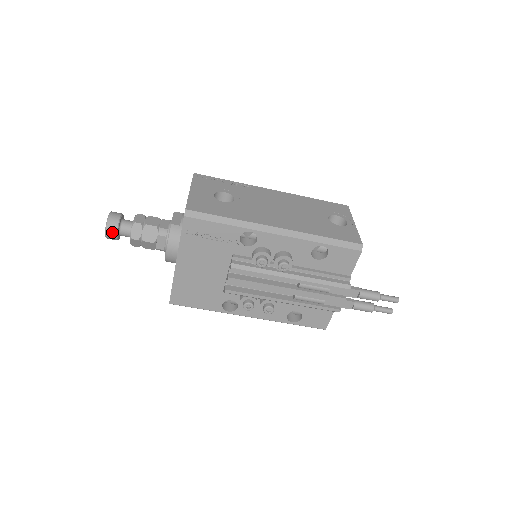
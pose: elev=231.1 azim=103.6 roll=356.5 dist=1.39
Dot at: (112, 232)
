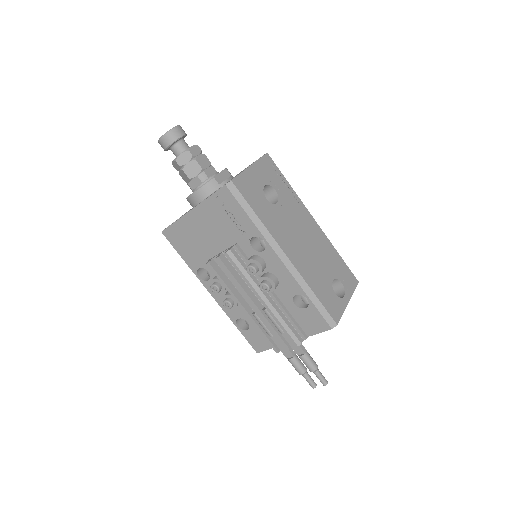
Dot at: (166, 142)
